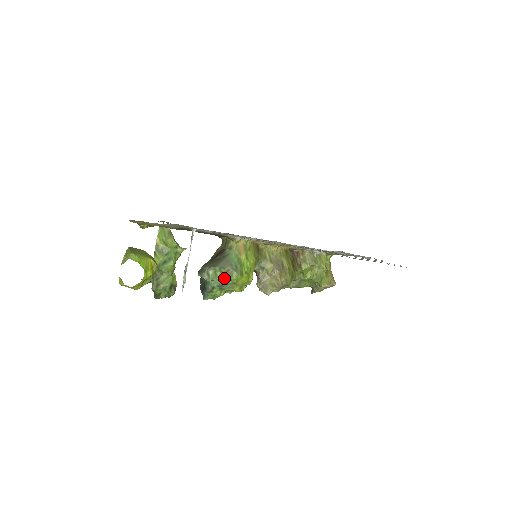
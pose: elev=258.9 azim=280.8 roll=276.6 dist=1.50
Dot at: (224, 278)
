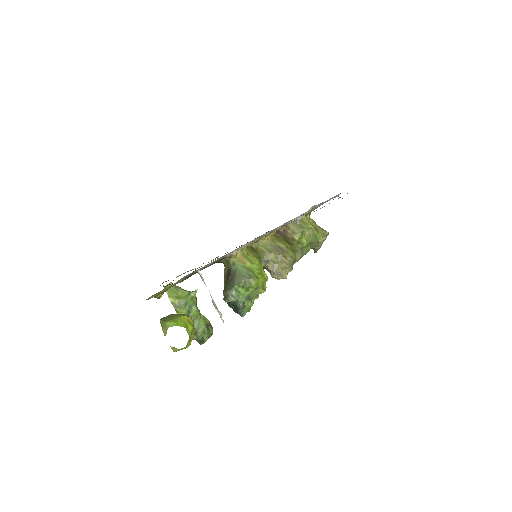
Dot at: (246, 290)
